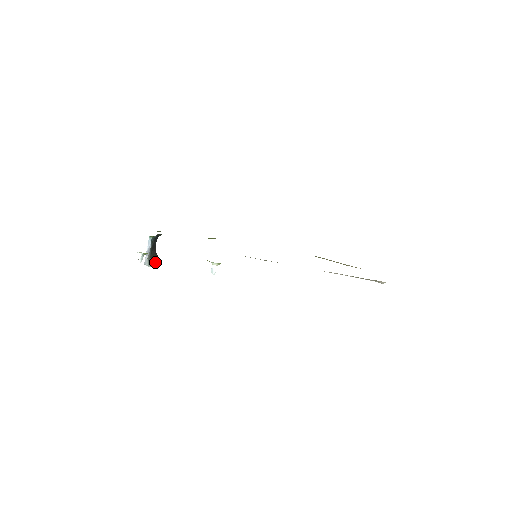
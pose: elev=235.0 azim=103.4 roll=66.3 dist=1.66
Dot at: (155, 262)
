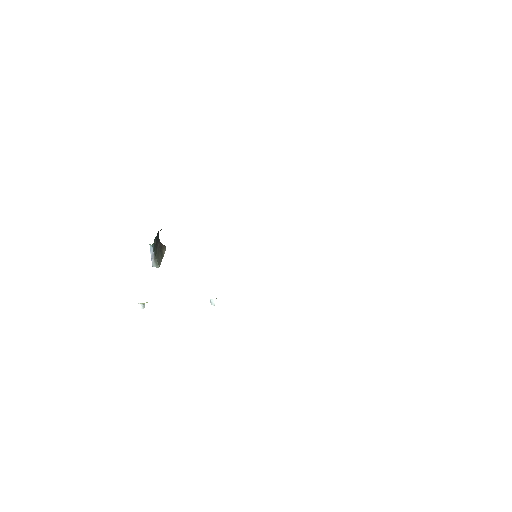
Dot at: (162, 256)
